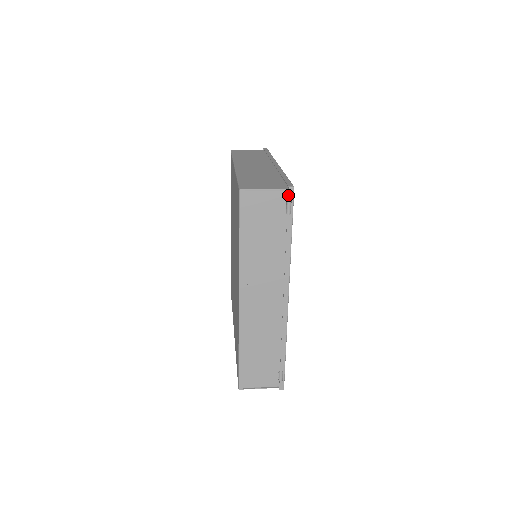
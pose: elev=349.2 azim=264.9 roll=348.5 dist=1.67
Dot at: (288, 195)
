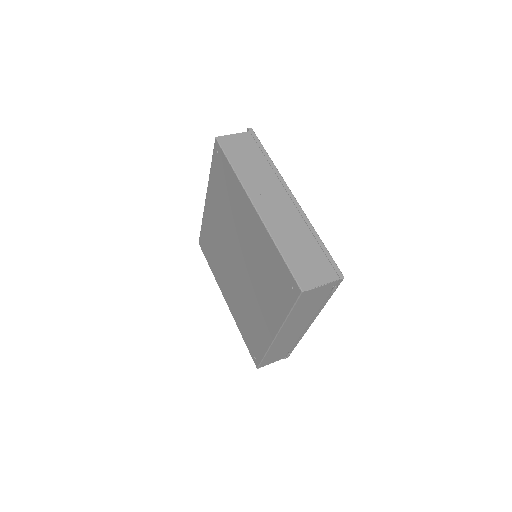
Dot at: (338, 283)
